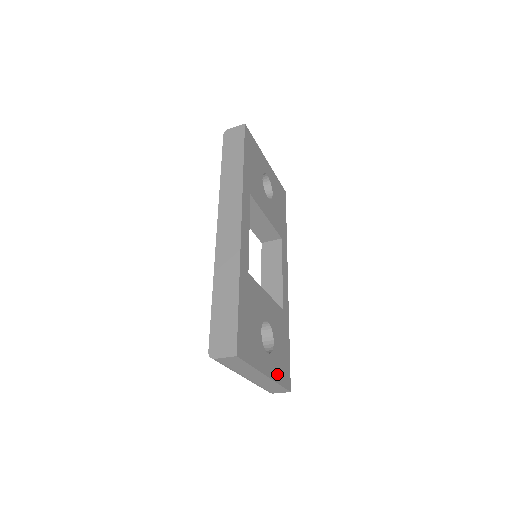
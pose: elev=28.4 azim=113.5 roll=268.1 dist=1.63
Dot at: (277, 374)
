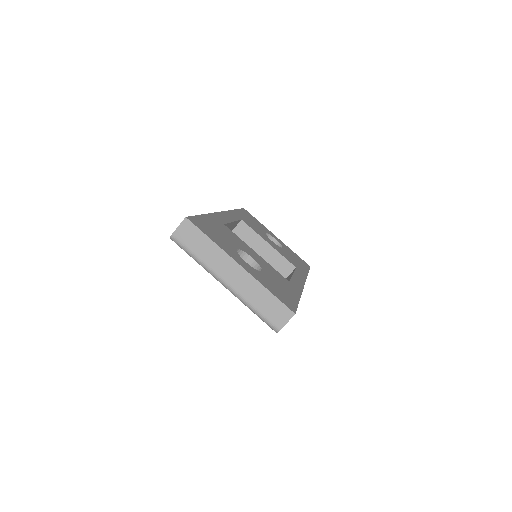
Dot at: (264, 283)
